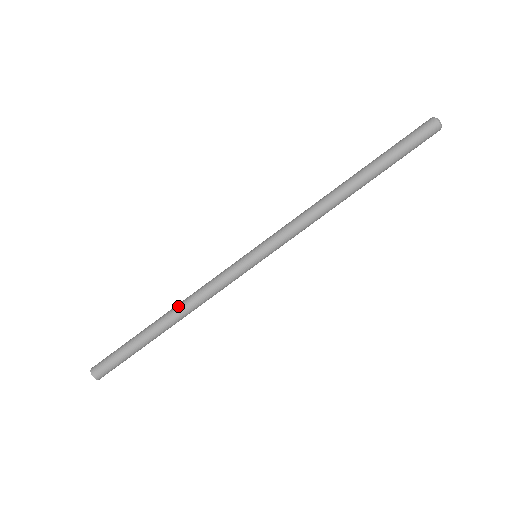
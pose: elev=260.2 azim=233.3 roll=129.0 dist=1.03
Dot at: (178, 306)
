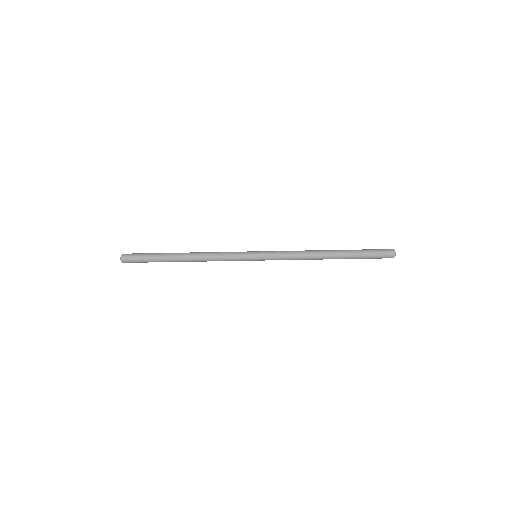
Dot at: (196, 255)
